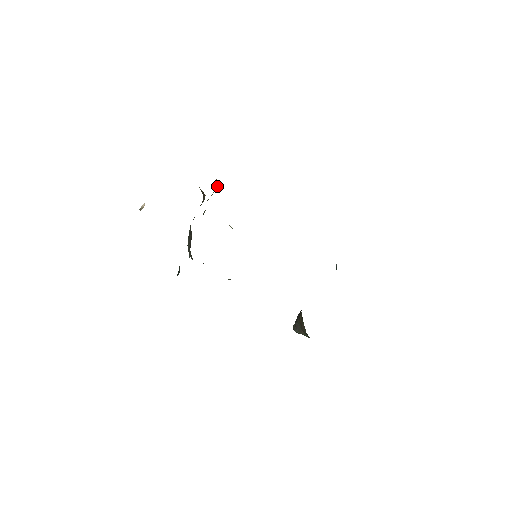
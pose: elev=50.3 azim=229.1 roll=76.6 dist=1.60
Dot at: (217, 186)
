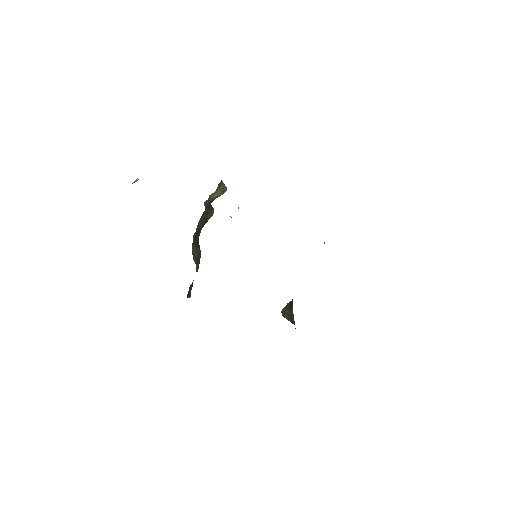
Dot at: (223, 189)
